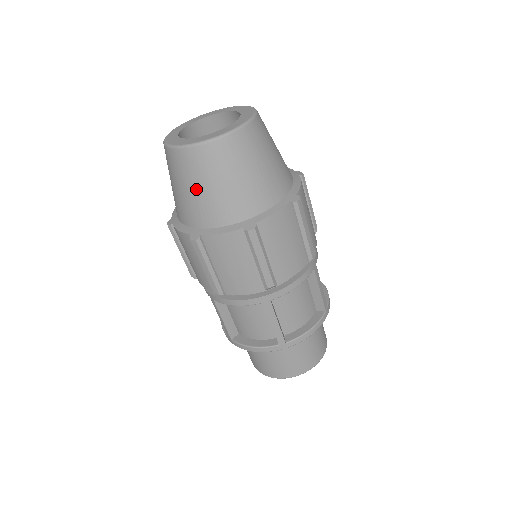
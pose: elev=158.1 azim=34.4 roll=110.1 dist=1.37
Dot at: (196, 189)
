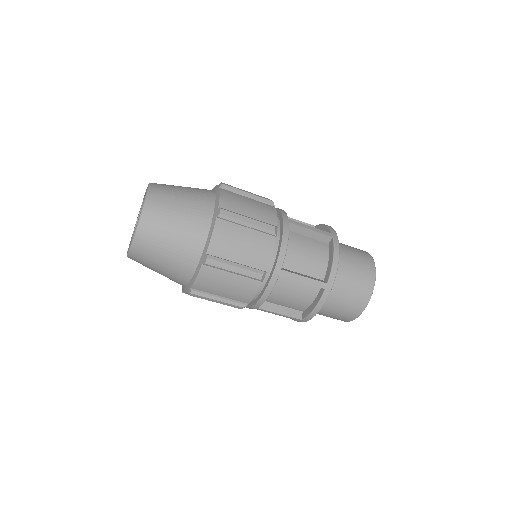
Dot at: occluded
